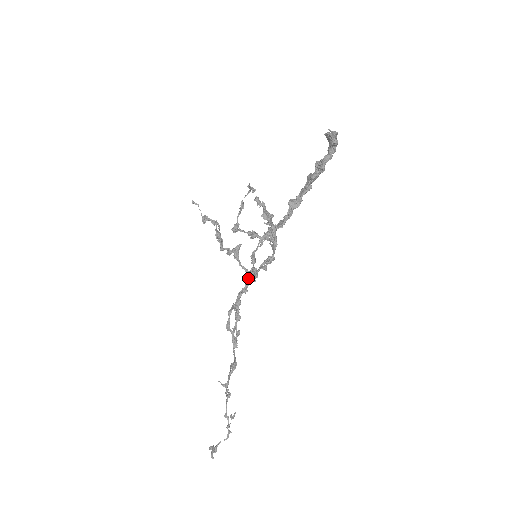
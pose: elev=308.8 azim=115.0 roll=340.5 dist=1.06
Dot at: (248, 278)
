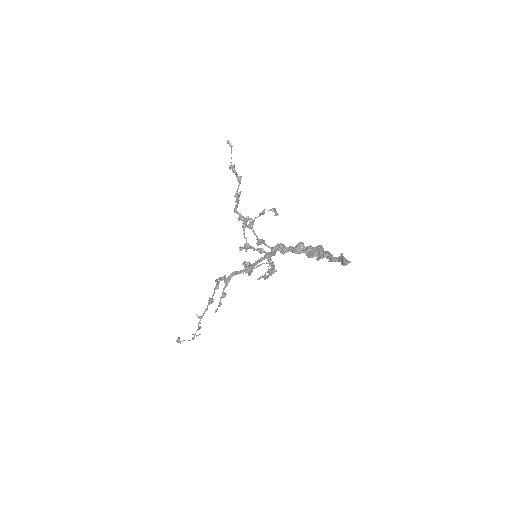
Dot at: occluded
